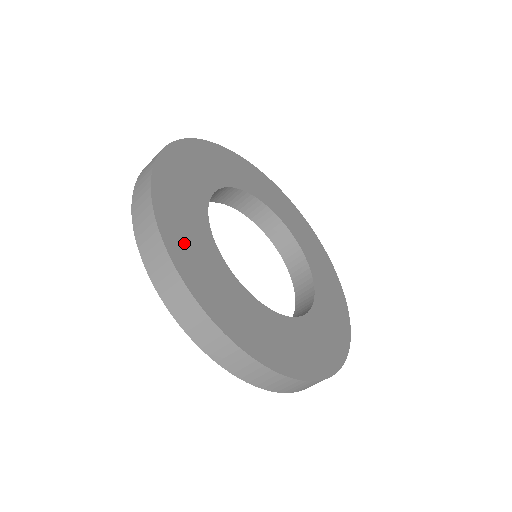
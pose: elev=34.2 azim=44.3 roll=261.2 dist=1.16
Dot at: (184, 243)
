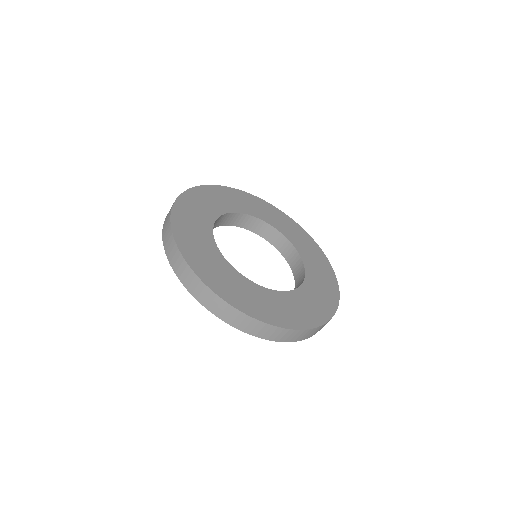
Dot at: (241, 298)
